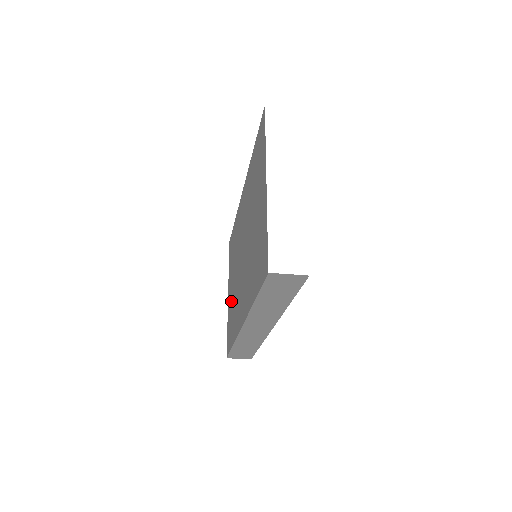
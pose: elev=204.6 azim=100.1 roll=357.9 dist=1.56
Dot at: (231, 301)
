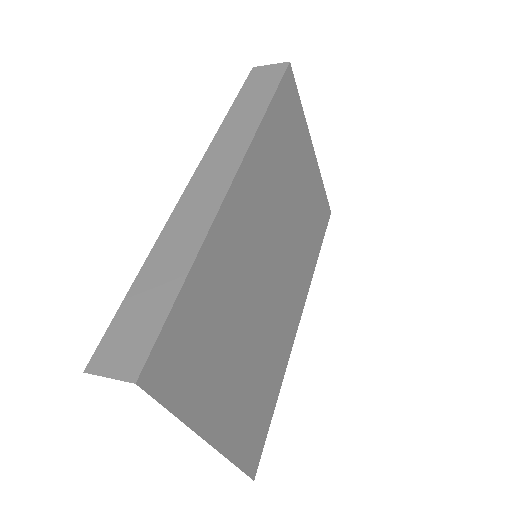
Dot at: occluded
